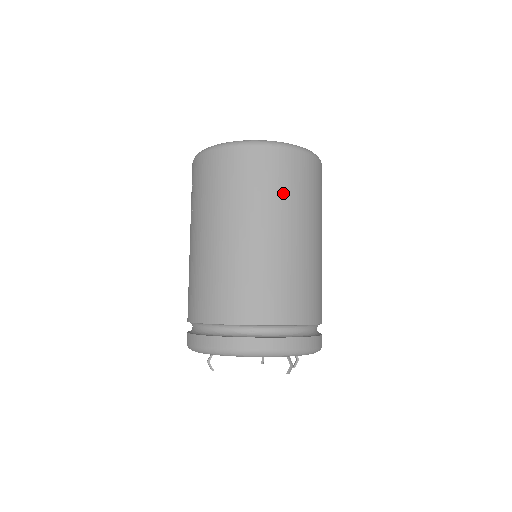
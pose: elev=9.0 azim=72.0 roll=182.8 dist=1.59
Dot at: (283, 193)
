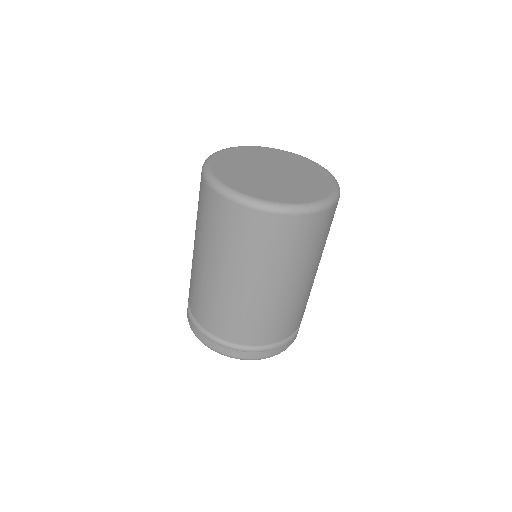
Dot at: (324, 242)
